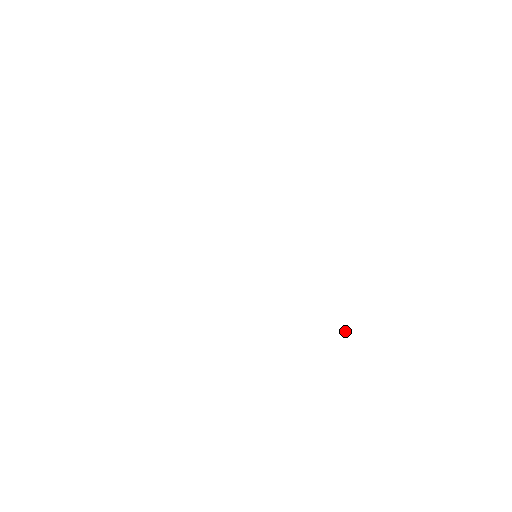
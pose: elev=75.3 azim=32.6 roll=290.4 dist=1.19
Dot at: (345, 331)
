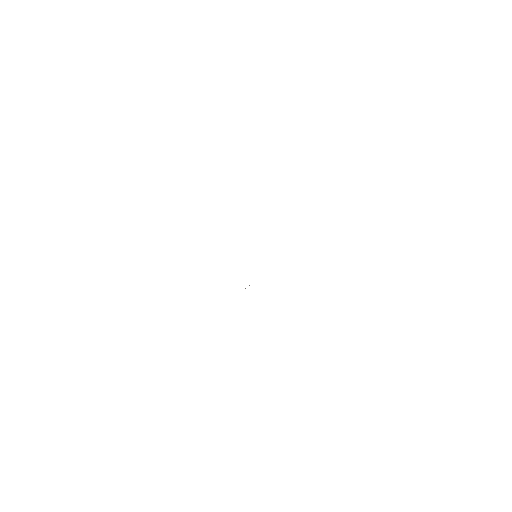
Dot at: occluded
